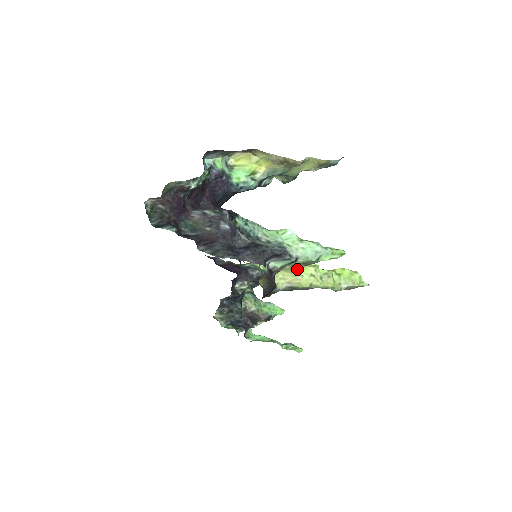
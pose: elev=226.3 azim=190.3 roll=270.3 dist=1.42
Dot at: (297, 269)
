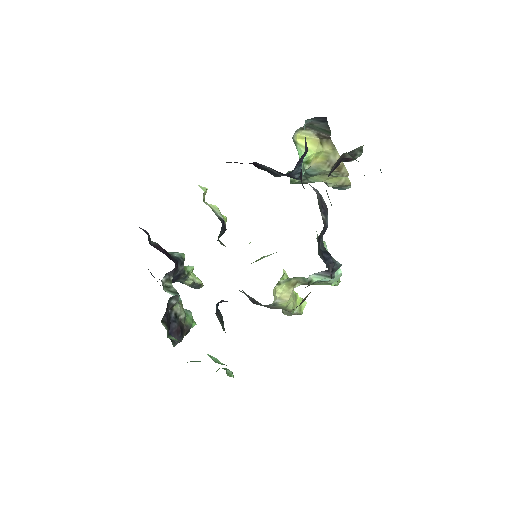
Dot at: (295, 285)
